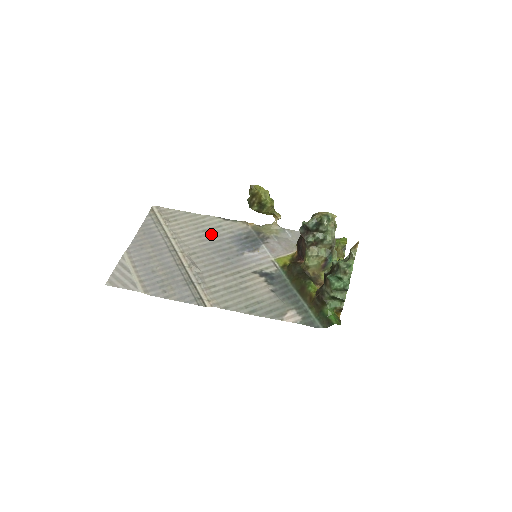
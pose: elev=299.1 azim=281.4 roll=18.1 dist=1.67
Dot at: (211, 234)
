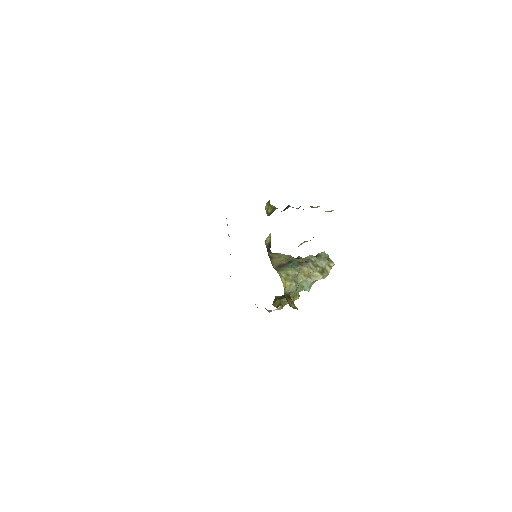
Dot at: occluded
